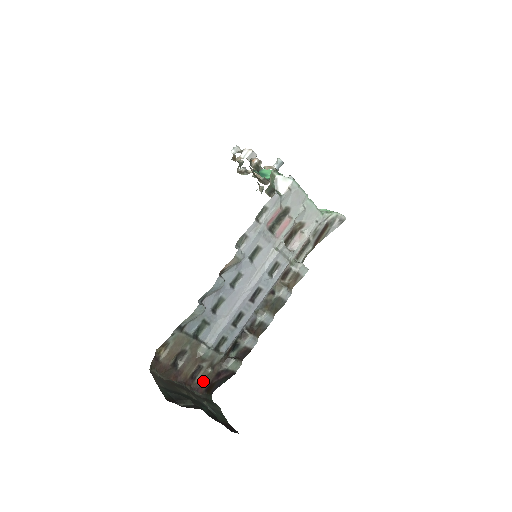
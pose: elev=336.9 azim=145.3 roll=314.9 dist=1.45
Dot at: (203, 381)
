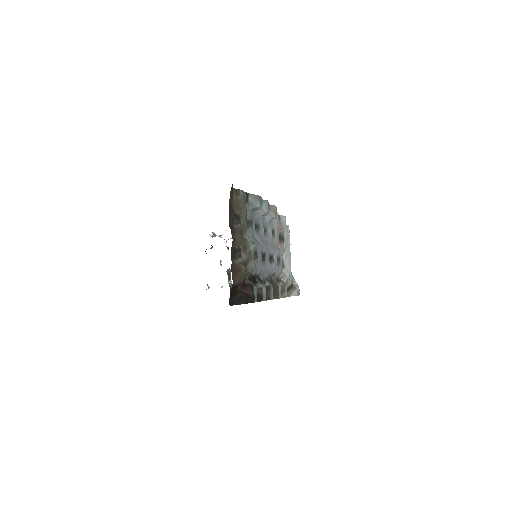
Dot at: (237, 271)
